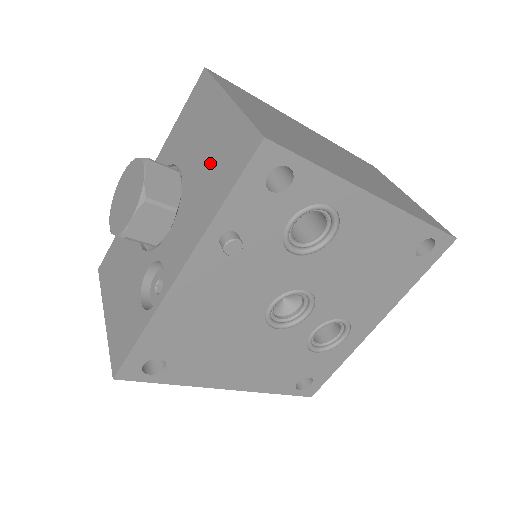
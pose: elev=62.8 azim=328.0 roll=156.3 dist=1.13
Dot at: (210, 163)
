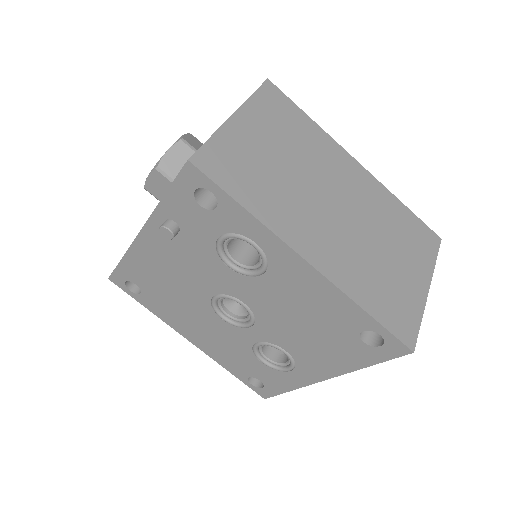
Dot at: occluded
